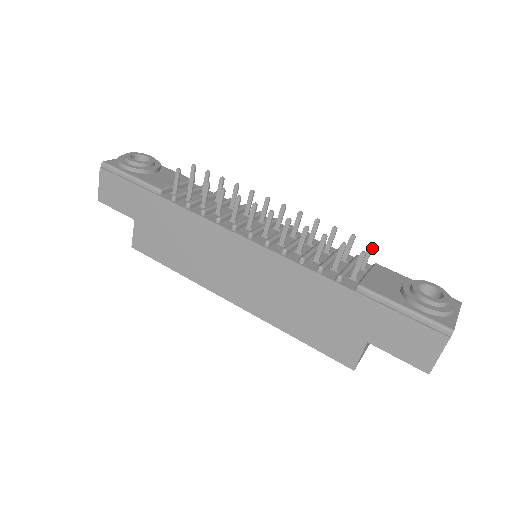
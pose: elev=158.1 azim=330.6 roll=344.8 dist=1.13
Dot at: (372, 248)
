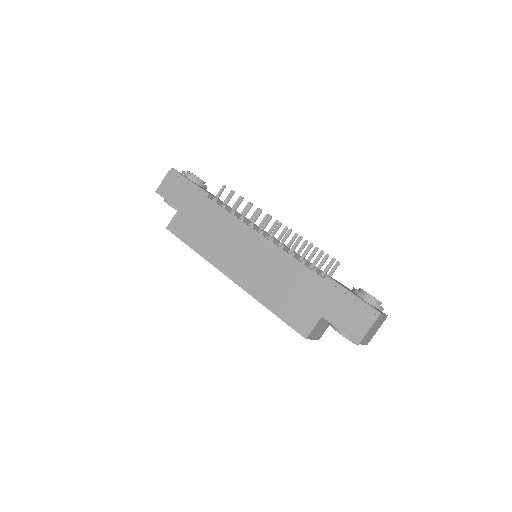
Dot at: (338, 265)
